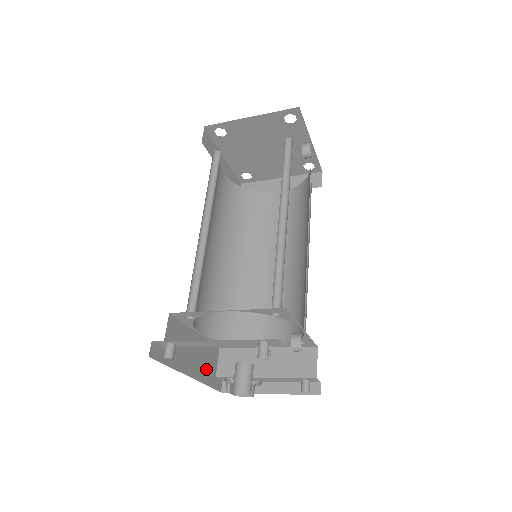
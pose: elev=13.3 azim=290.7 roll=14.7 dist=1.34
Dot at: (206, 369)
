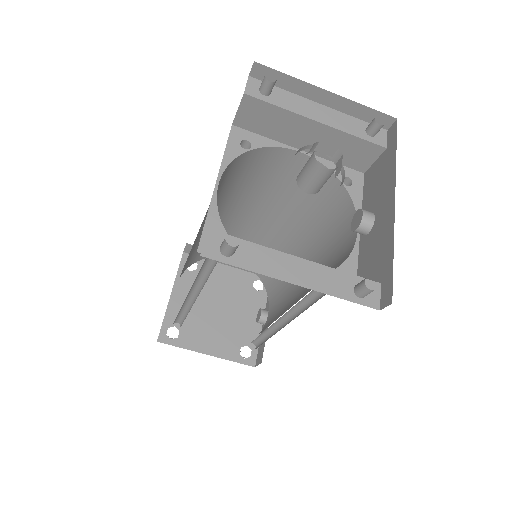
Dot at: occluded
